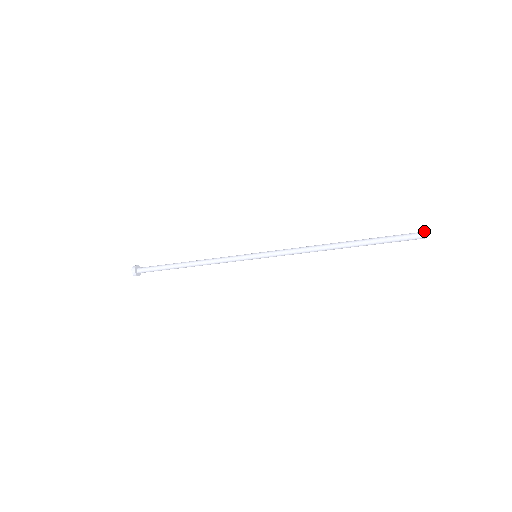
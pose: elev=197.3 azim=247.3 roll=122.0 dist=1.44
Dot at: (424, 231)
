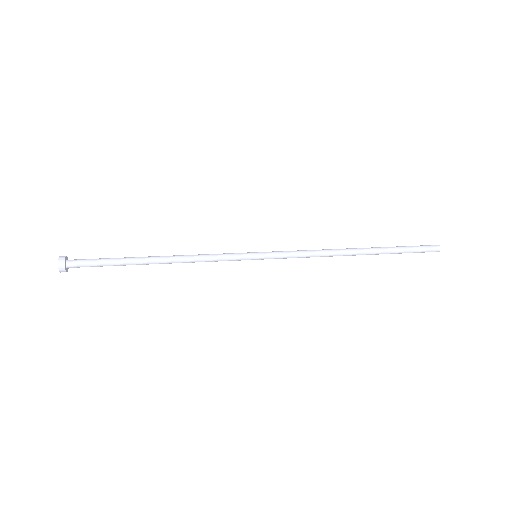
Dot at: occluded
